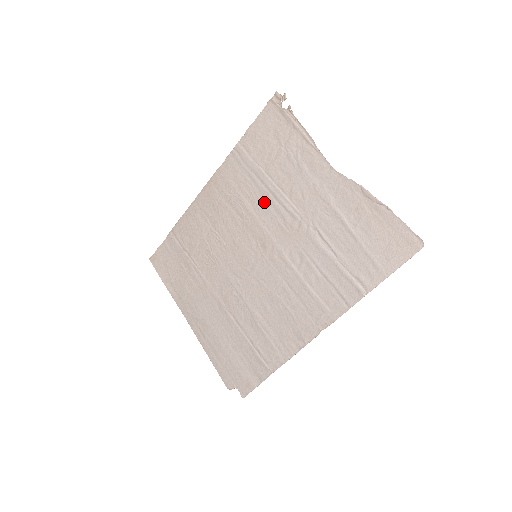
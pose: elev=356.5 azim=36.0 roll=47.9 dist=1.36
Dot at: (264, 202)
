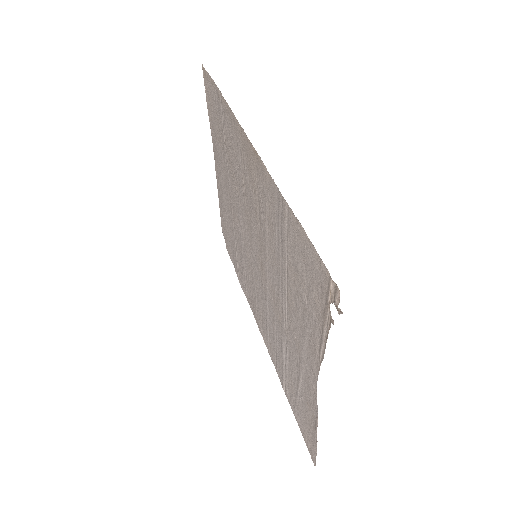
Dot at: (275, 266)
